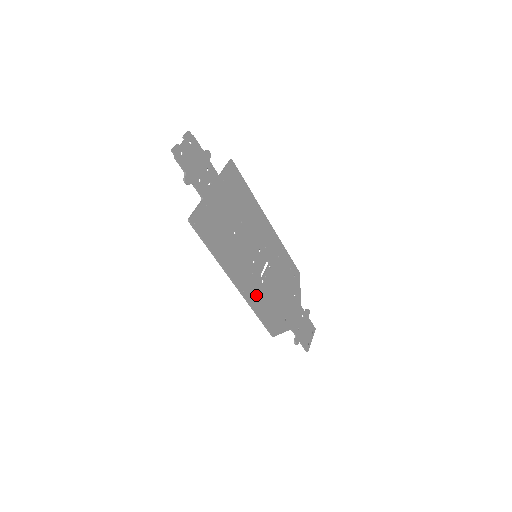
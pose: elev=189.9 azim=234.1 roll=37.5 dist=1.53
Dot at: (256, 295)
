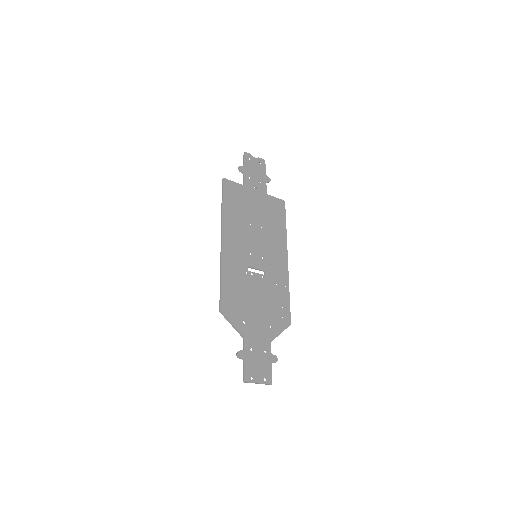
Dot at: (232, 269)
